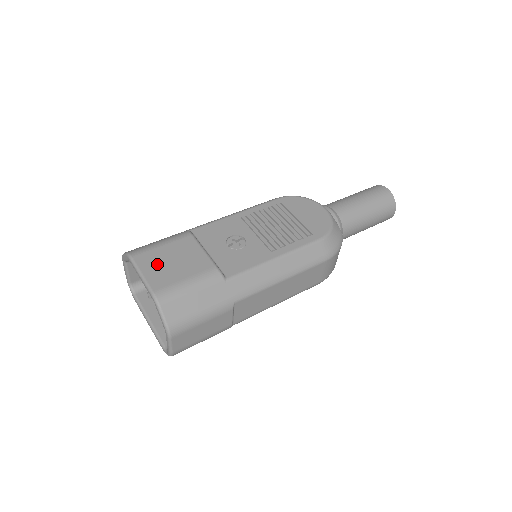
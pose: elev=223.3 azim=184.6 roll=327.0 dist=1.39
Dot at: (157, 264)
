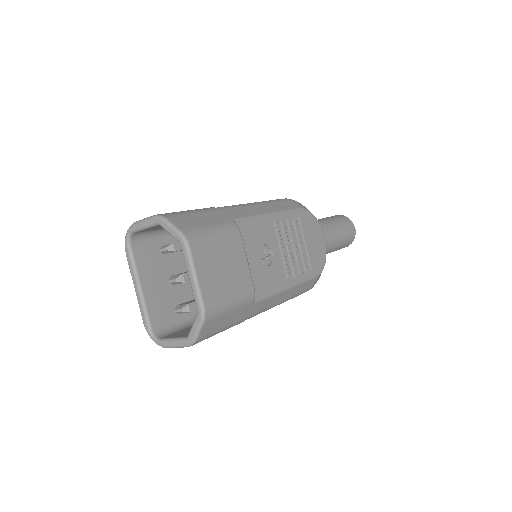
Dot at: (211, 266)
